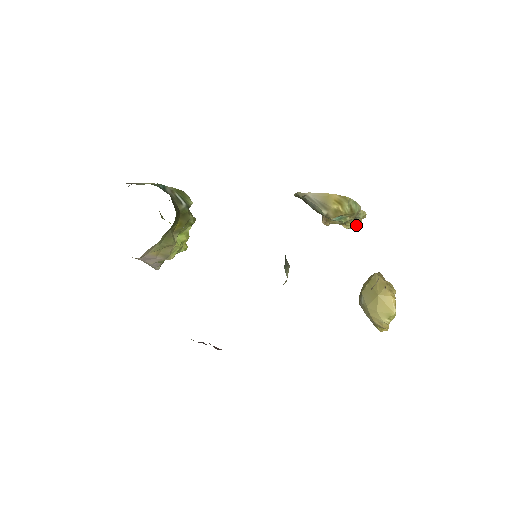
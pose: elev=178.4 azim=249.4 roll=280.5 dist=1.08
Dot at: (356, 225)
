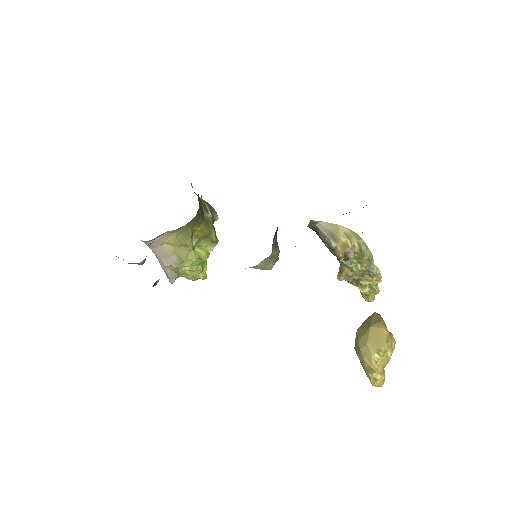
Dot at: (372, 292)
